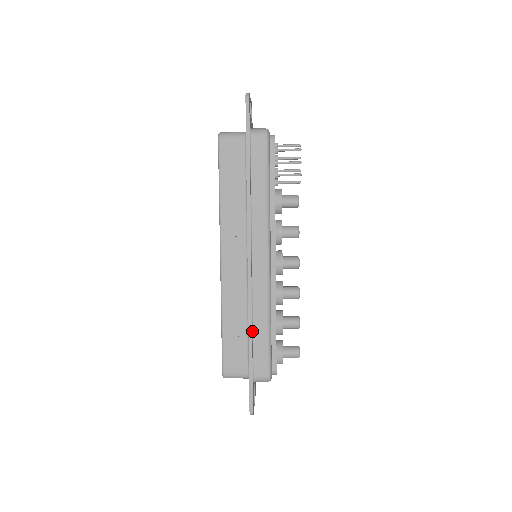
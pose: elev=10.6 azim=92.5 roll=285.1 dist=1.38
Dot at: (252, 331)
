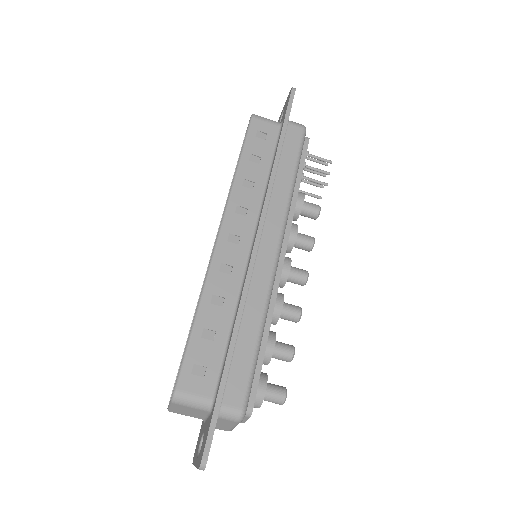
Dot at: (236, 335)
